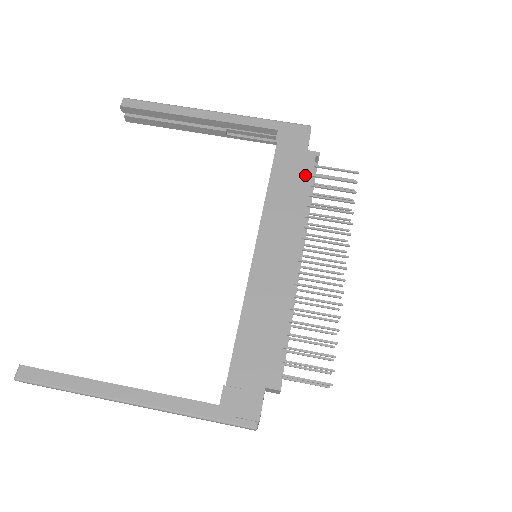
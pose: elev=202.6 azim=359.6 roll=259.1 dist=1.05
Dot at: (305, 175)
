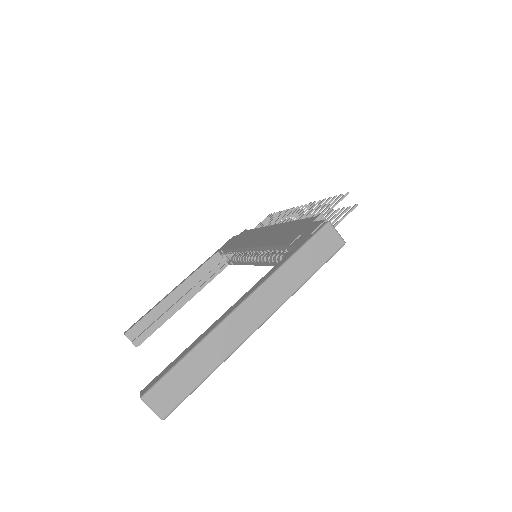
Dot at: (246, 233)
